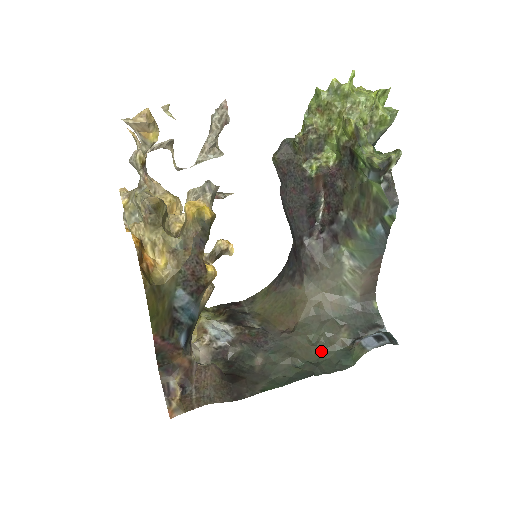
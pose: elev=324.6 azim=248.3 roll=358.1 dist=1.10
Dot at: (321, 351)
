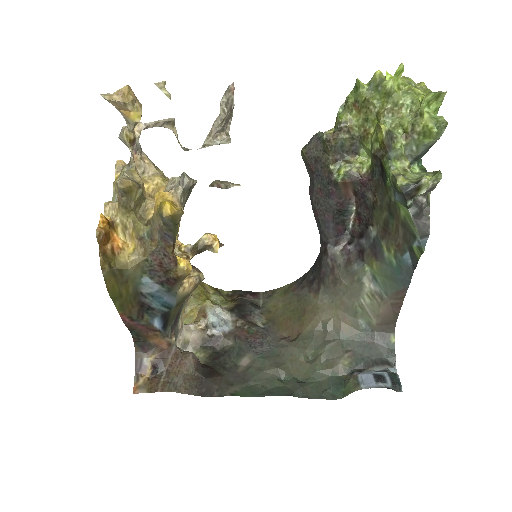
Dot at: (314, 371)
